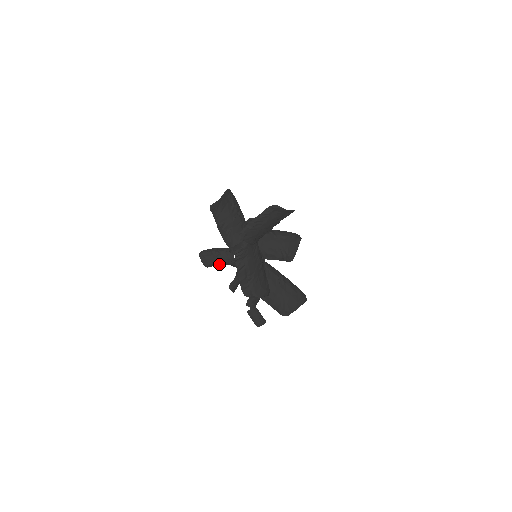
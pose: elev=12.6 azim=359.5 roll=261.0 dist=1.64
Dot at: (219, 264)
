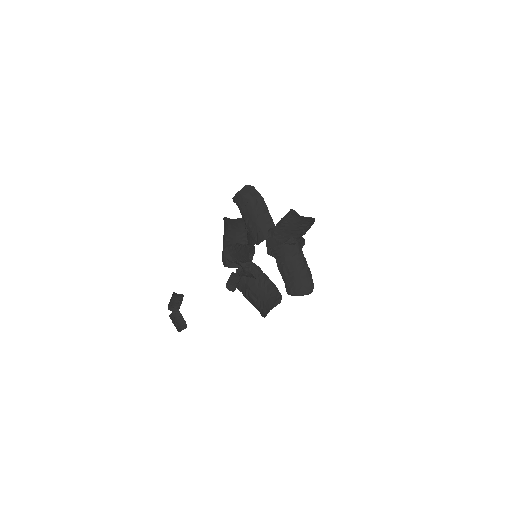
Dot at: (240, 260)
